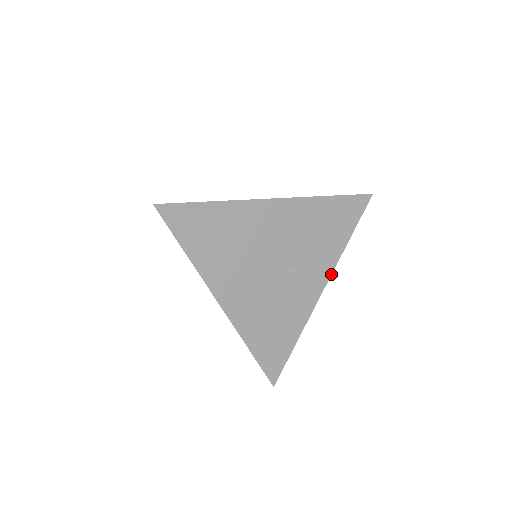
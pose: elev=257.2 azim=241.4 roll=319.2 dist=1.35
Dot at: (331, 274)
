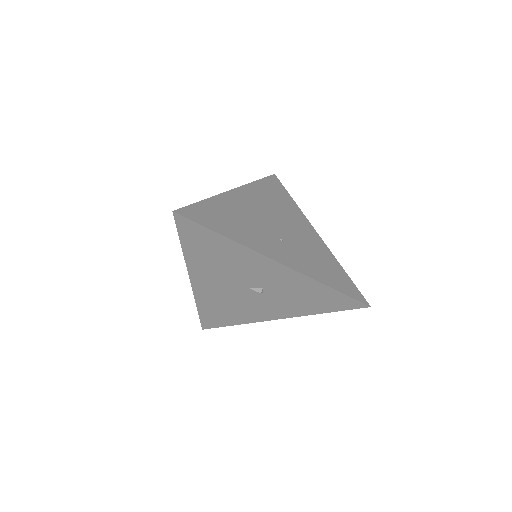
Dot at: (295, 270)
